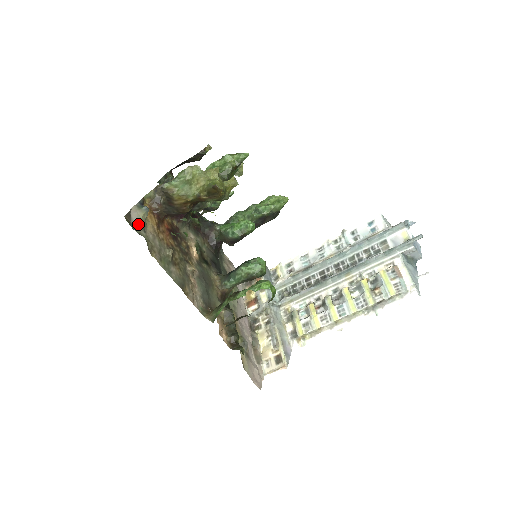
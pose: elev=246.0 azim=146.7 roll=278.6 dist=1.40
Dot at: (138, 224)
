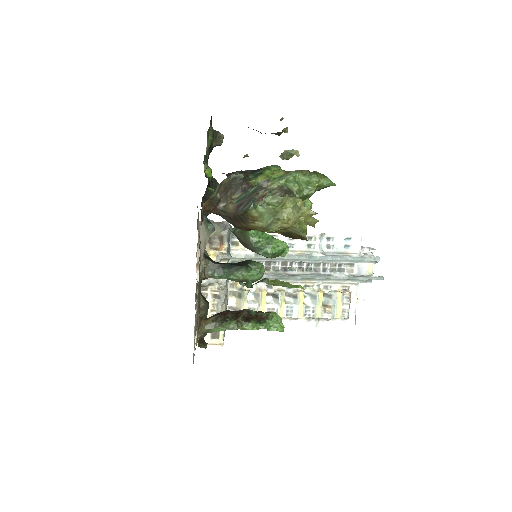
Dot at: (203, 256)
